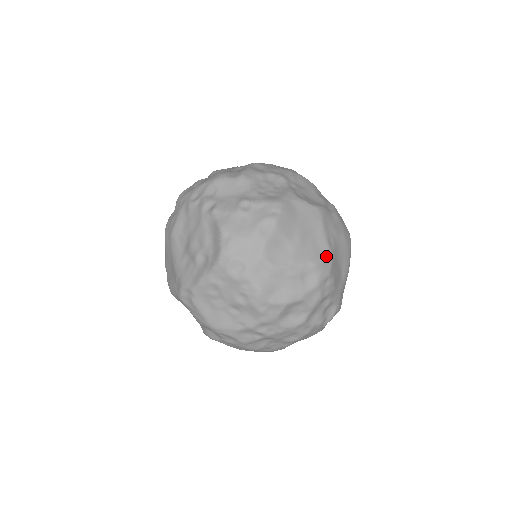
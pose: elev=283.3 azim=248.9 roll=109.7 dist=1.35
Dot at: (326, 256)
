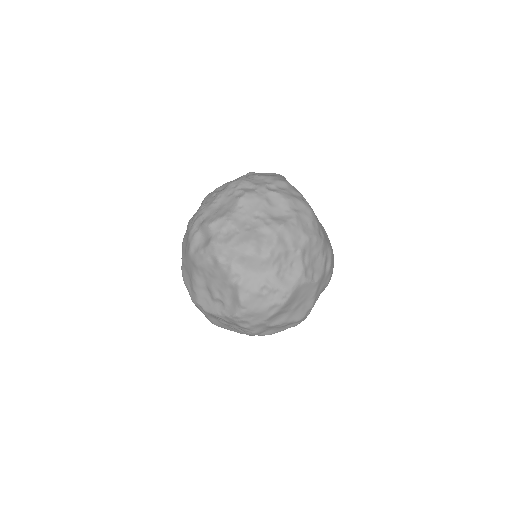
Dot at: (308, 311)
